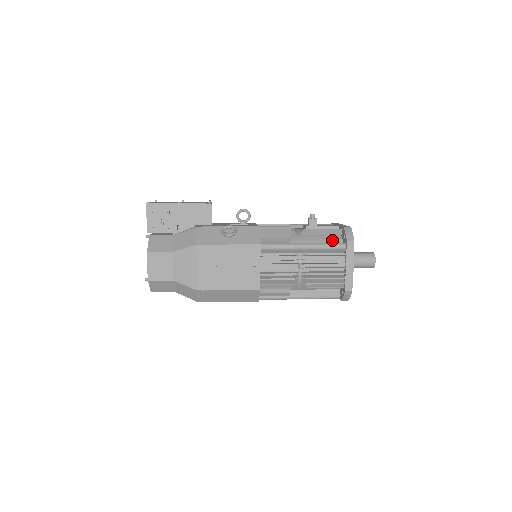
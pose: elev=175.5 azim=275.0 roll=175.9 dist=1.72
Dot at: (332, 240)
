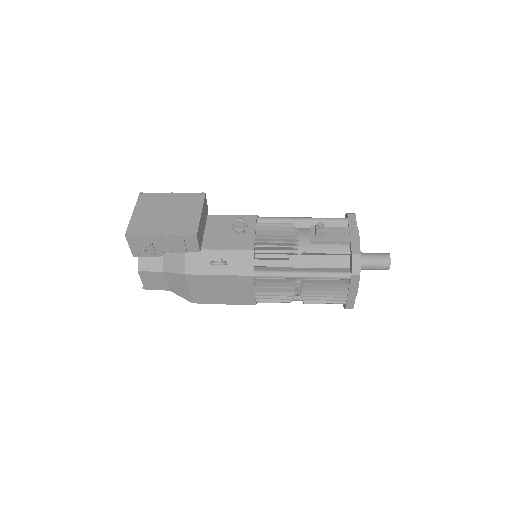
Dot at: (337, 263)
